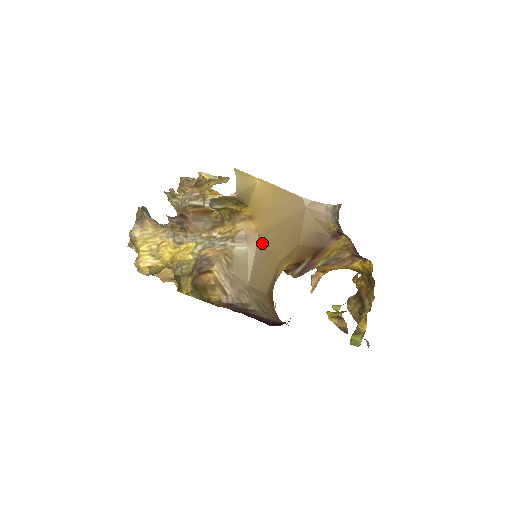
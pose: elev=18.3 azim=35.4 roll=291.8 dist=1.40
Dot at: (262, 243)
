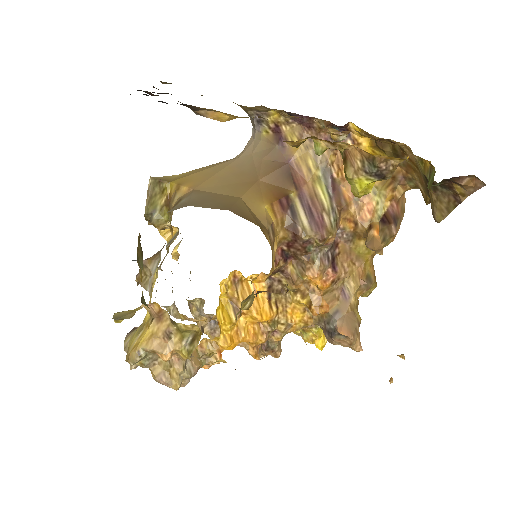
Dot at: (202, 192)
